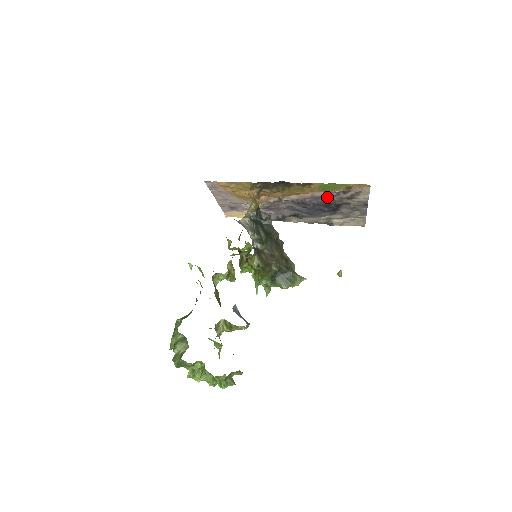
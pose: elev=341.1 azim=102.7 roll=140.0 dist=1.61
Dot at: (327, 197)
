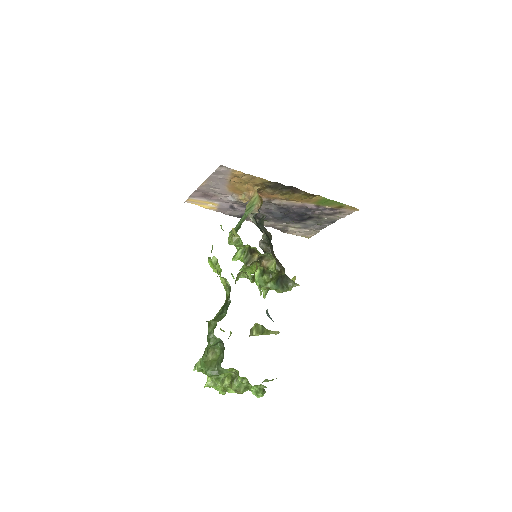
Dot at: (312, 209)
